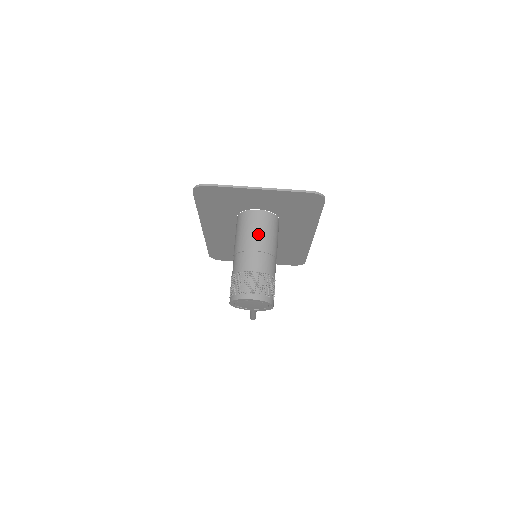
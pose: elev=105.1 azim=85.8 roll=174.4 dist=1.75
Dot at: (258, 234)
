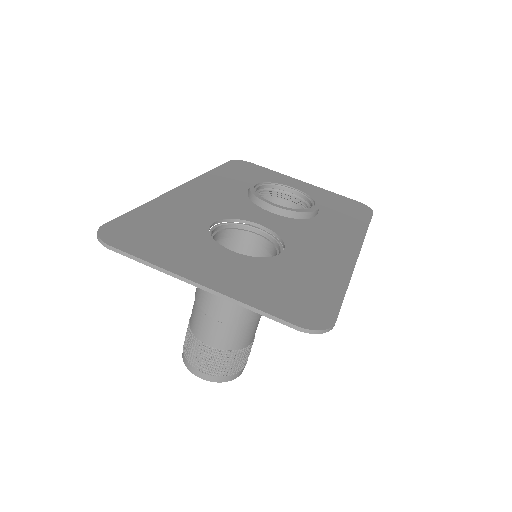
Dot at: occluded
